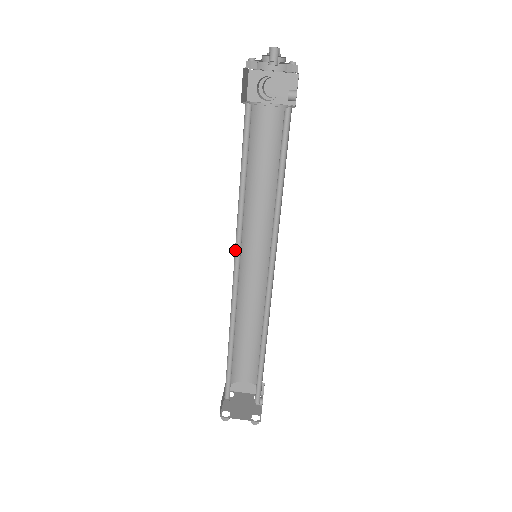
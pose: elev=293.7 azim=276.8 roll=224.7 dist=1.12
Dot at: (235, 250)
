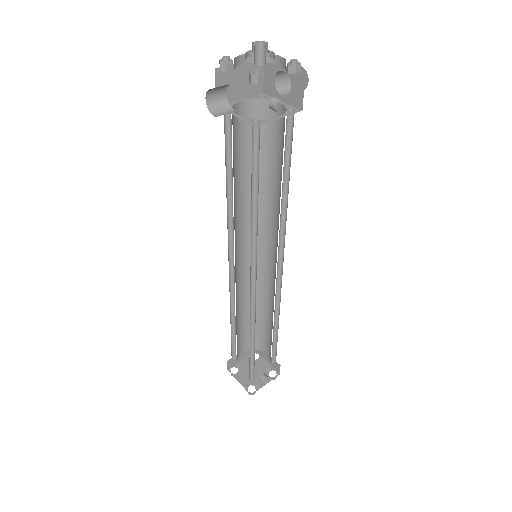
Dot at: (230, 244)
